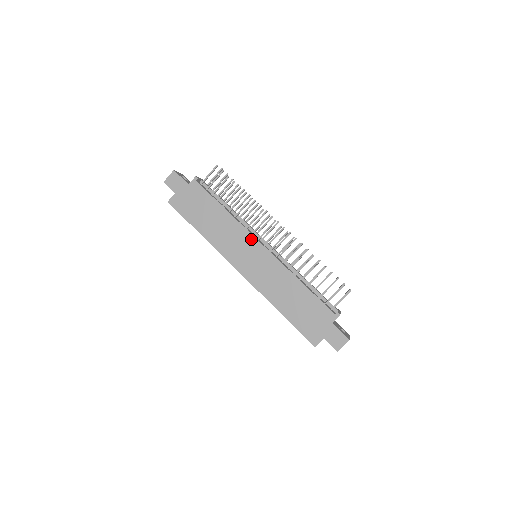
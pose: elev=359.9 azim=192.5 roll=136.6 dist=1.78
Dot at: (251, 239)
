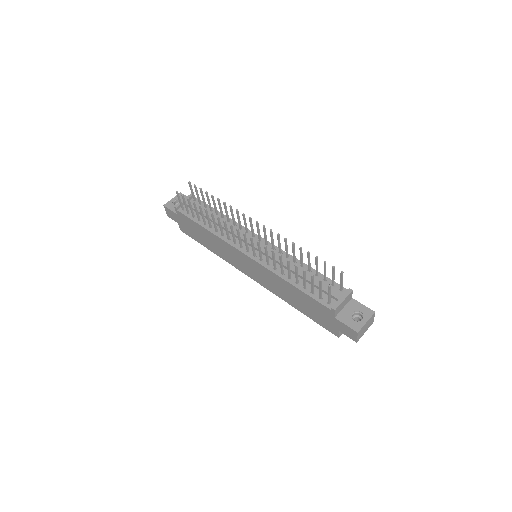
Dot at: (235, 250)
